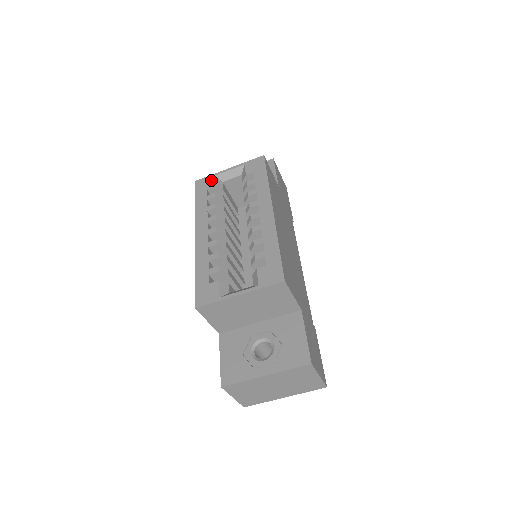
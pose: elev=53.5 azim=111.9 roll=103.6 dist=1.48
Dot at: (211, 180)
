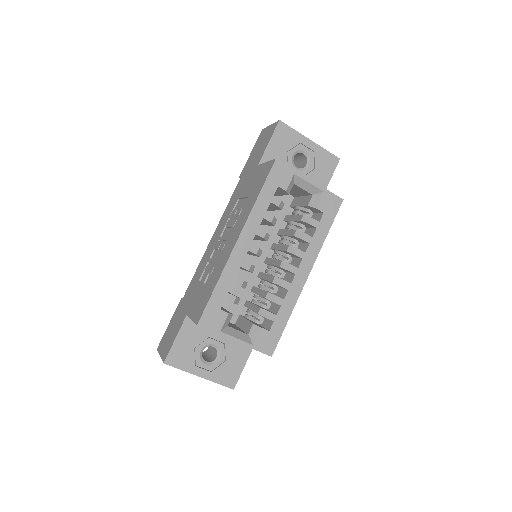
Dot at: (289, 177)
